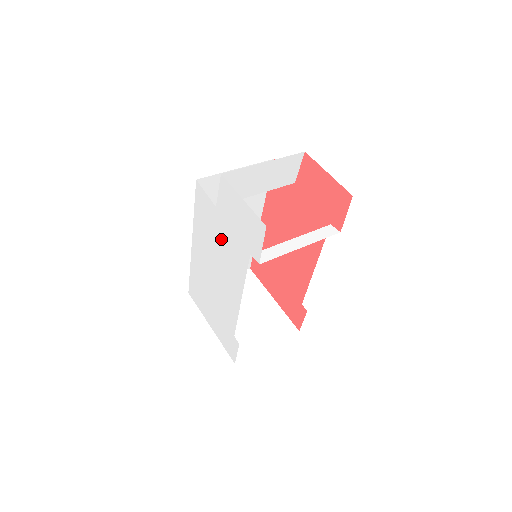
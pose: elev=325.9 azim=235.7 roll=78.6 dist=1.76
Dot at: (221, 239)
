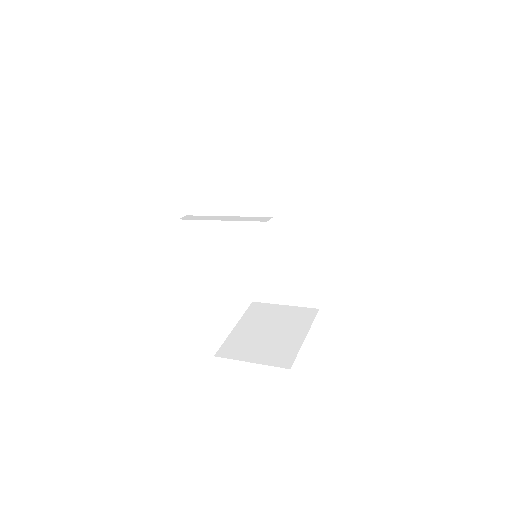
Dot at: occluded
